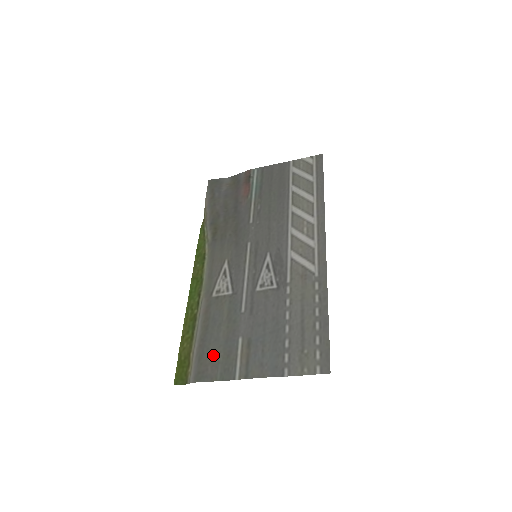
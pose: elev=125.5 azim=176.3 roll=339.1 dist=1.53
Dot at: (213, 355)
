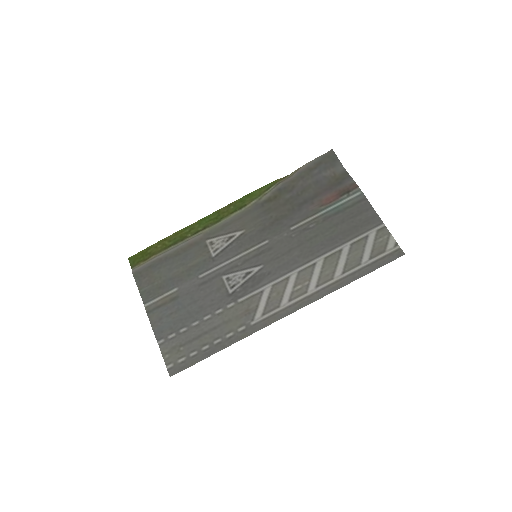
Dot at: (156, 275)
